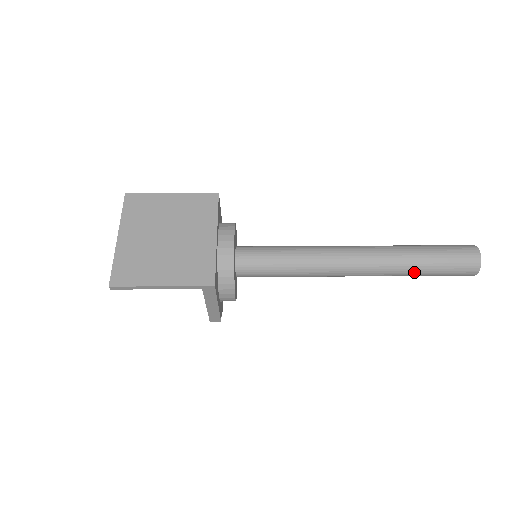
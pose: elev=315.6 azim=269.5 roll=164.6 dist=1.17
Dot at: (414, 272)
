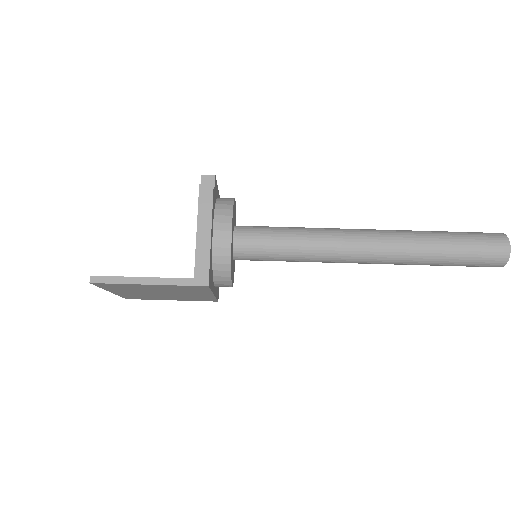
Dot at: occluded
